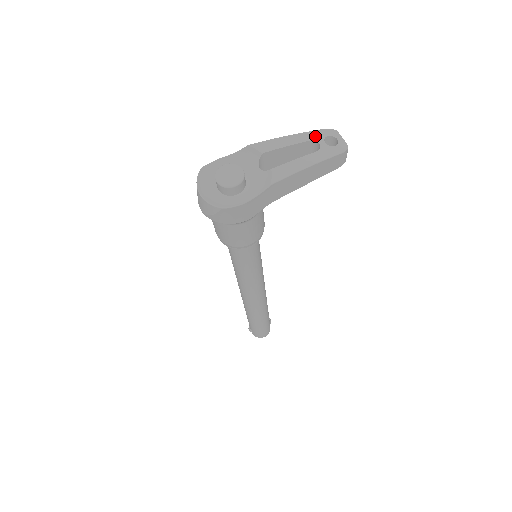
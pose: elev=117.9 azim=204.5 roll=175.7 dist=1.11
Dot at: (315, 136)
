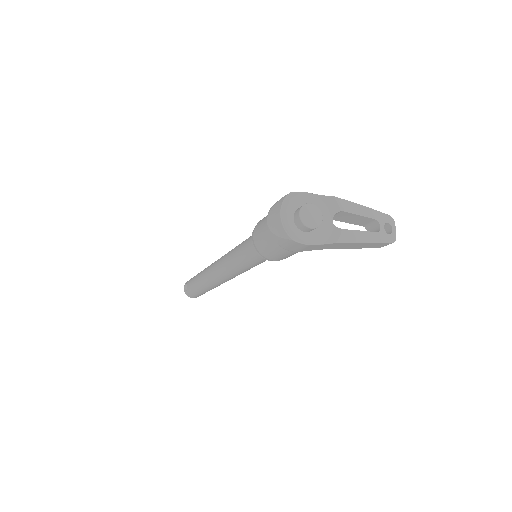
Dot at: (380, 218)
